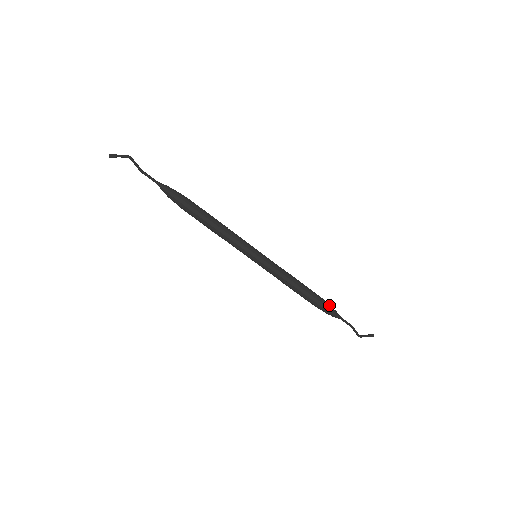
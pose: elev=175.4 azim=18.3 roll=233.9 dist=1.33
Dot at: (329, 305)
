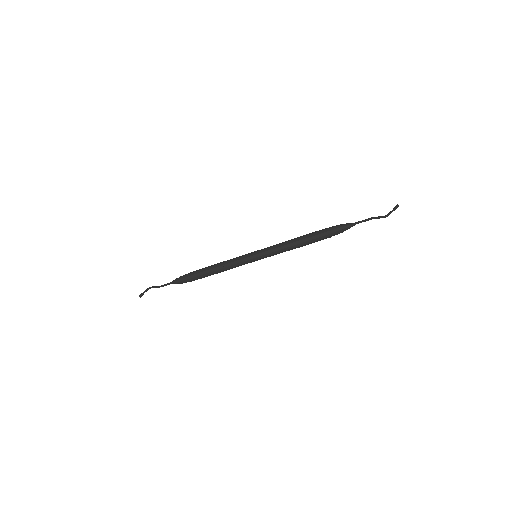
Dot at: (335, 226)
